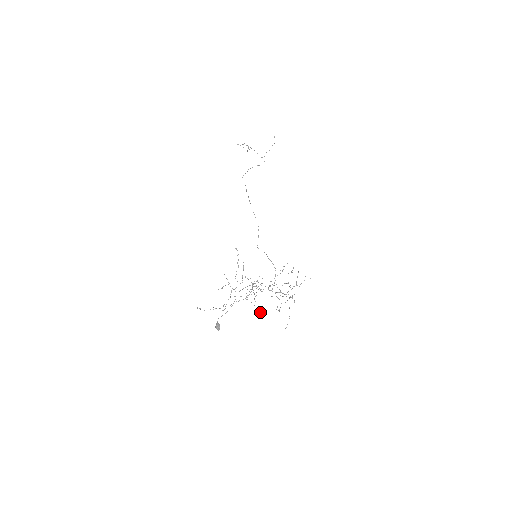
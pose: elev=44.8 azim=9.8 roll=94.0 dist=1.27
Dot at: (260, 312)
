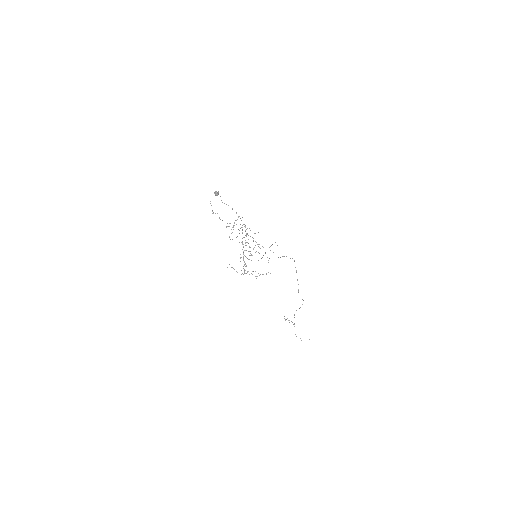
Dot at: occluded
